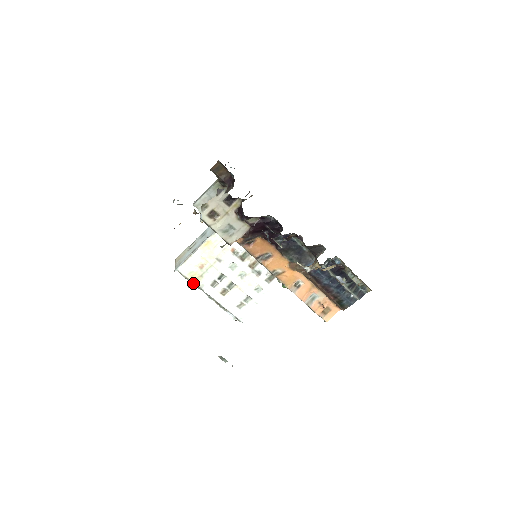
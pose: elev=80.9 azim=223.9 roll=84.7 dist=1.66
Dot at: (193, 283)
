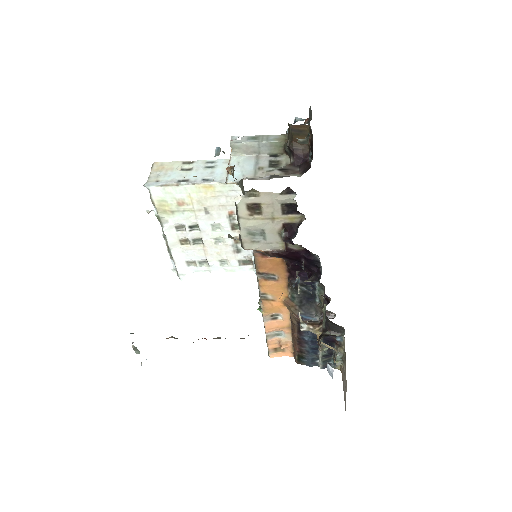
Dot at: (157, 212)
